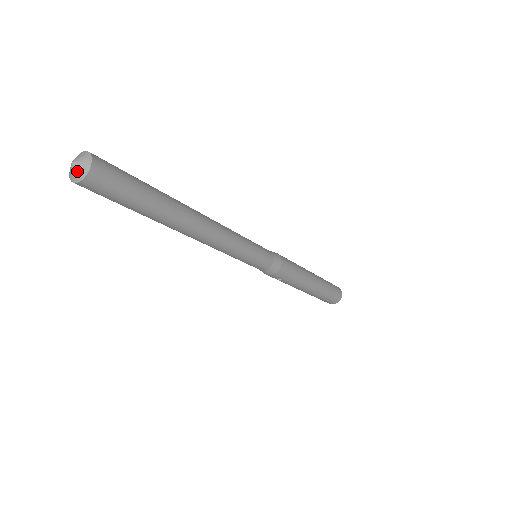
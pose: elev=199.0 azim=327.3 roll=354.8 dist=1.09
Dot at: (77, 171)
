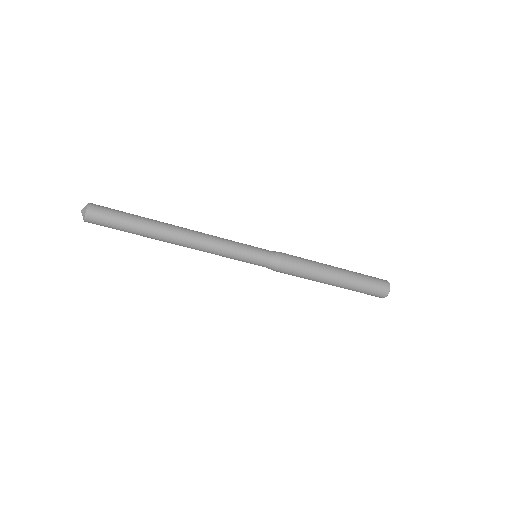
Dot at: (83, 212)
